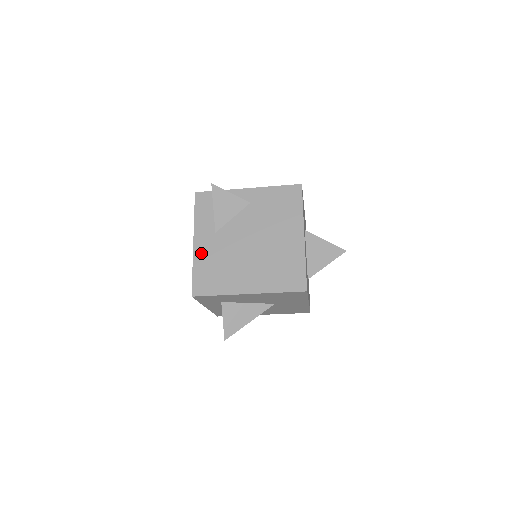
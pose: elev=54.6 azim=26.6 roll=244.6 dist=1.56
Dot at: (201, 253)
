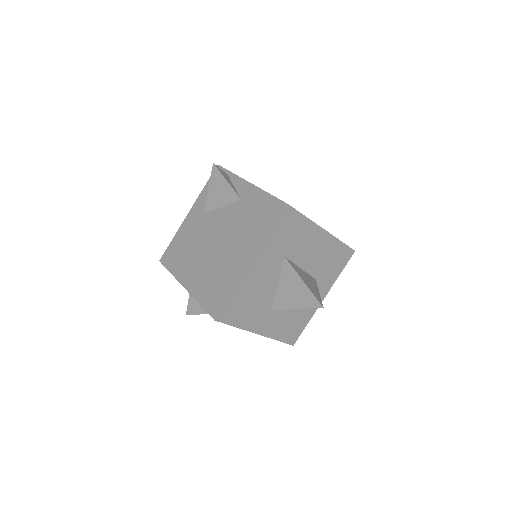
Dot at: (186, 227)
